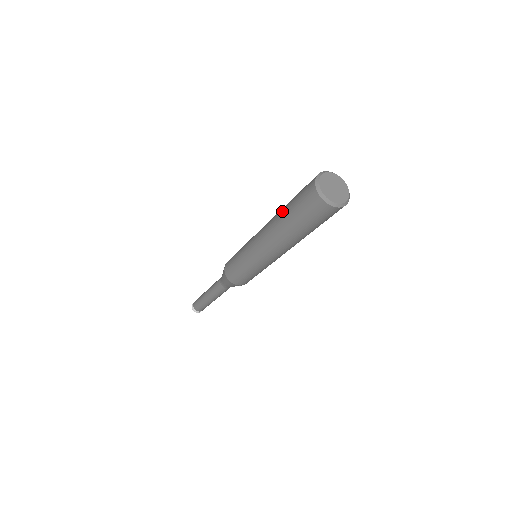
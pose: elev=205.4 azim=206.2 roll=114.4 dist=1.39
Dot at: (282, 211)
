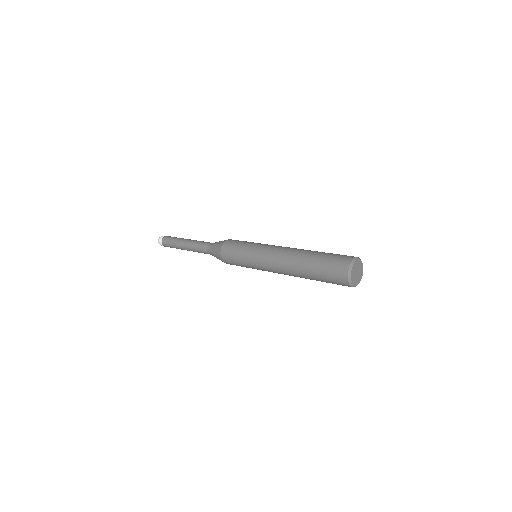
Dot at: (305, 267)
